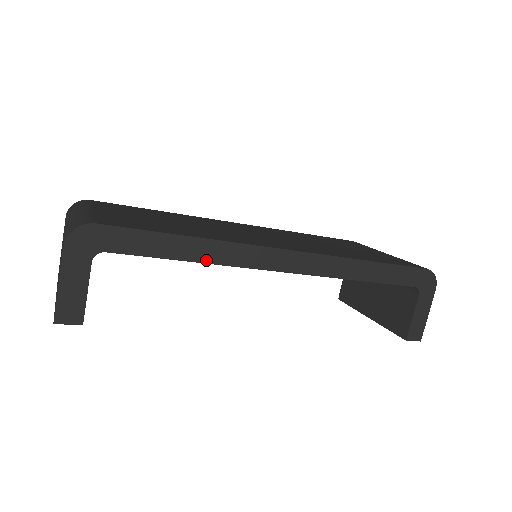
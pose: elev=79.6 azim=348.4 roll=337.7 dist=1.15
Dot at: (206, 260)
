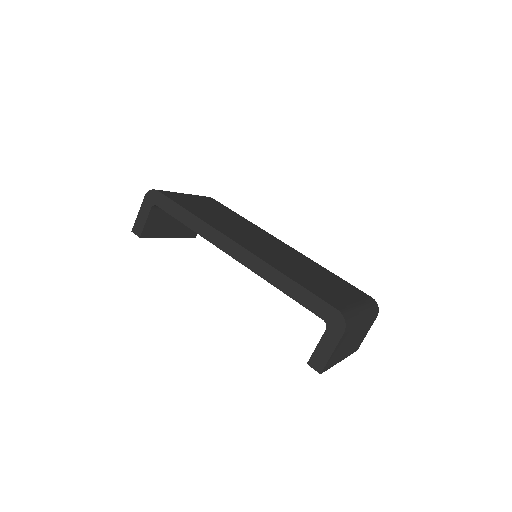
Dot at: (194, 229)
